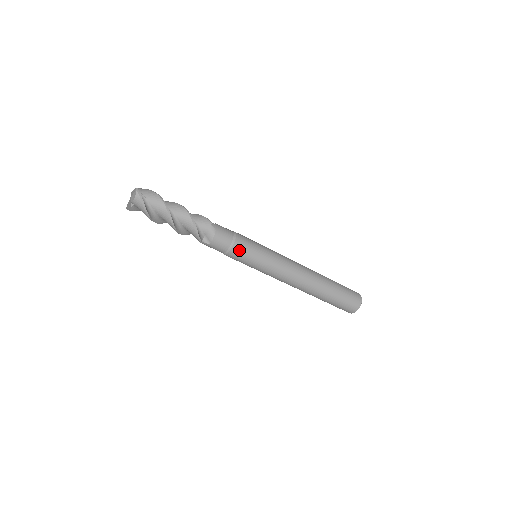
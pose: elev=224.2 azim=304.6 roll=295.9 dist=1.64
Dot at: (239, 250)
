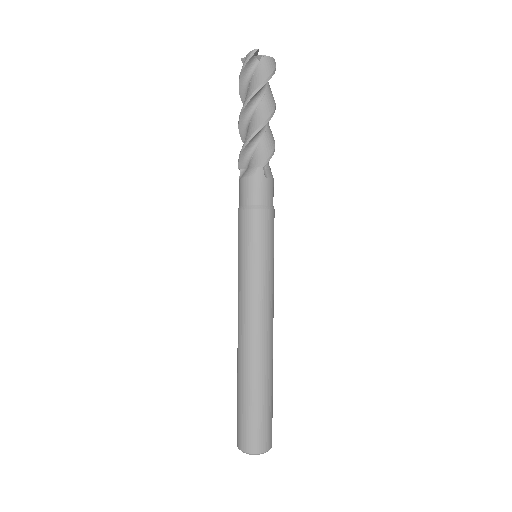
Dot at: (273, 221)
